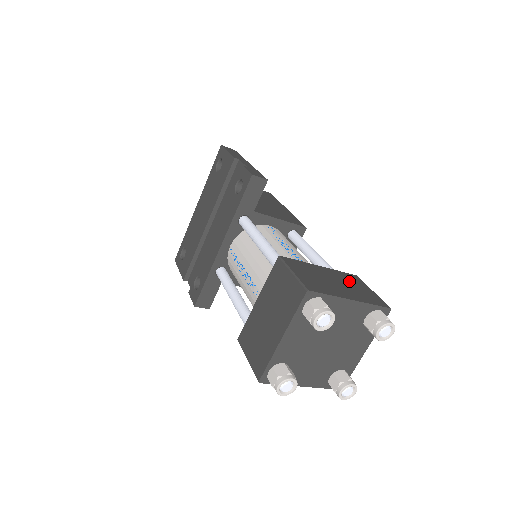
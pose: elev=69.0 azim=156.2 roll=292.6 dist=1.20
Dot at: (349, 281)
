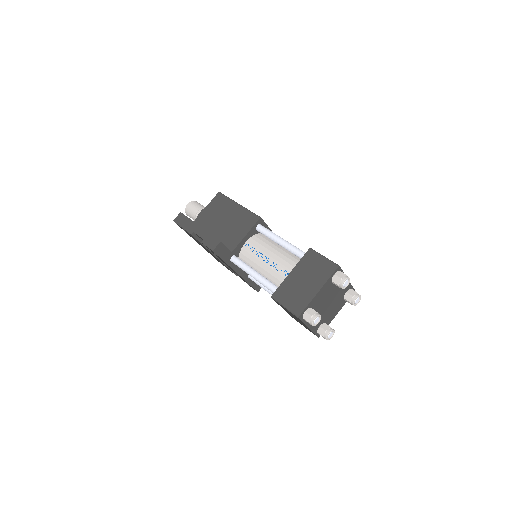
Dot at: (309, 266)
